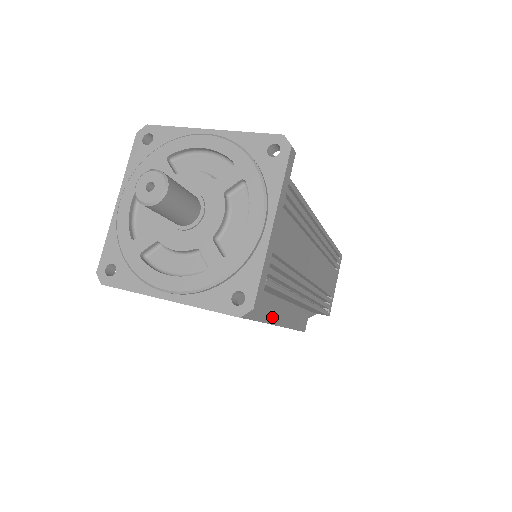
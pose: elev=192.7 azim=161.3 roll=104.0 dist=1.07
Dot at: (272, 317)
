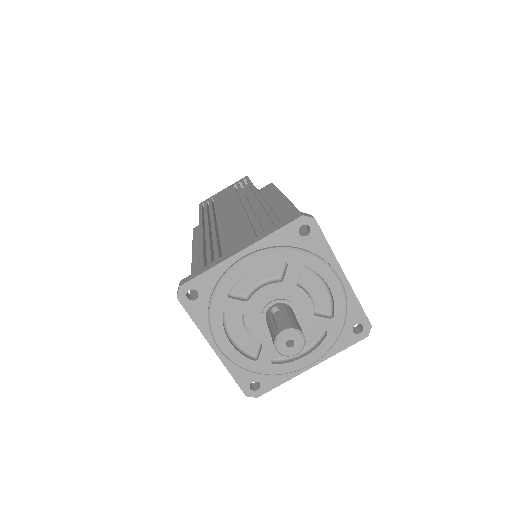
Dot at: occluded
